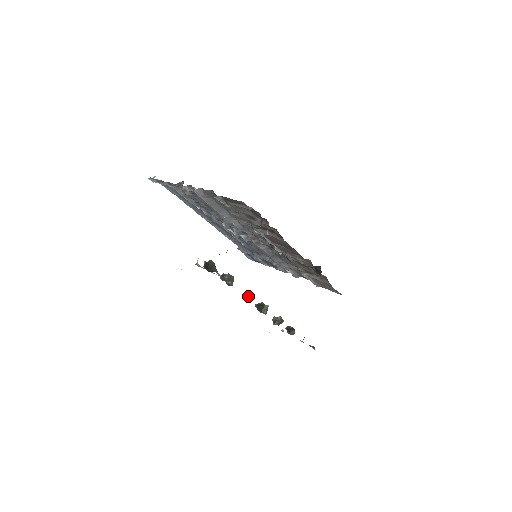
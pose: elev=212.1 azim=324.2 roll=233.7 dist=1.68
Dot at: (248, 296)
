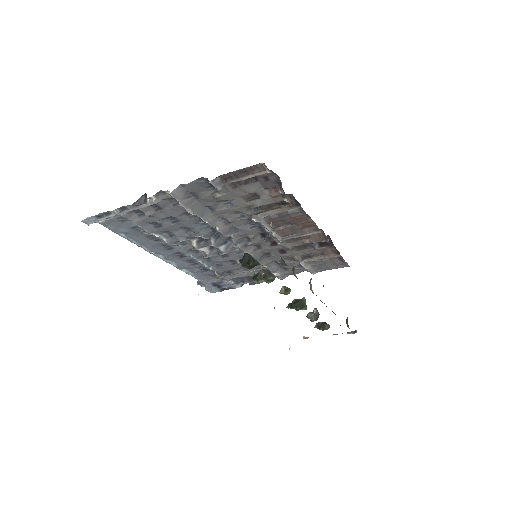
Dot at: (289, 290)
